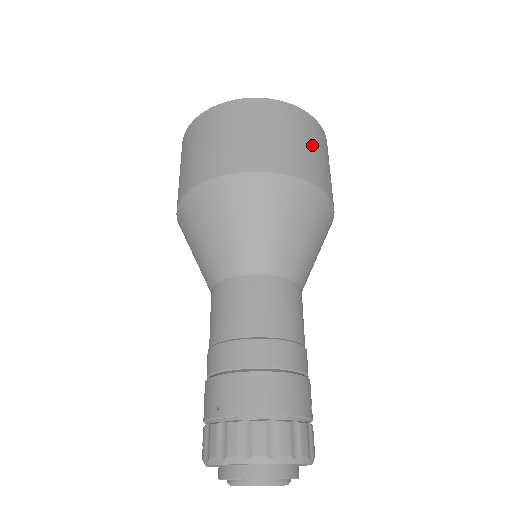
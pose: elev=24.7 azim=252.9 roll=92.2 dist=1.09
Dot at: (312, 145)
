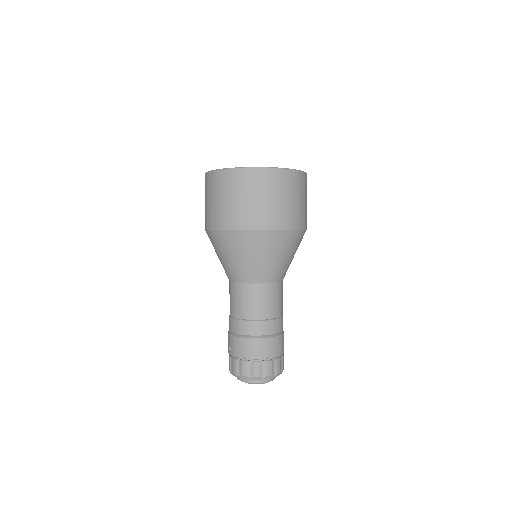
Dot at: (274, 196)
